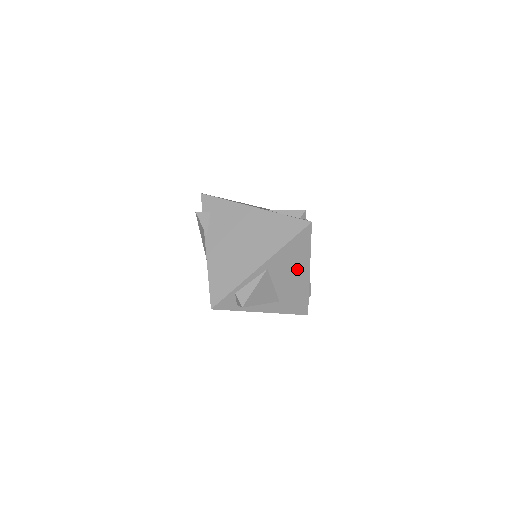
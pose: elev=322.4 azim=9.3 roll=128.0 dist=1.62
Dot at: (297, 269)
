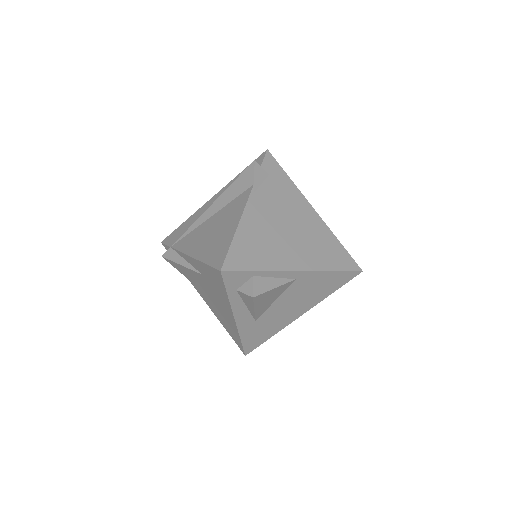
Dot at: (303, 303)
